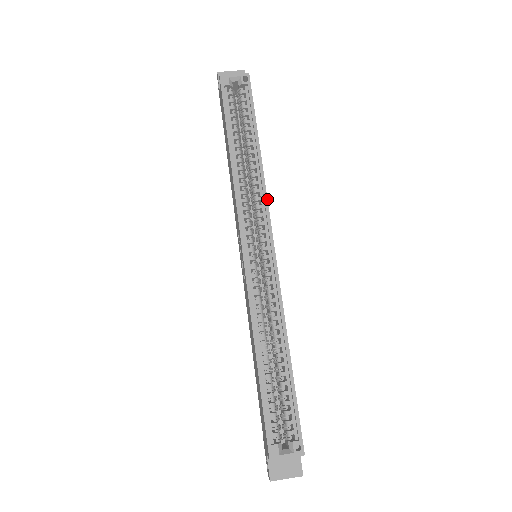
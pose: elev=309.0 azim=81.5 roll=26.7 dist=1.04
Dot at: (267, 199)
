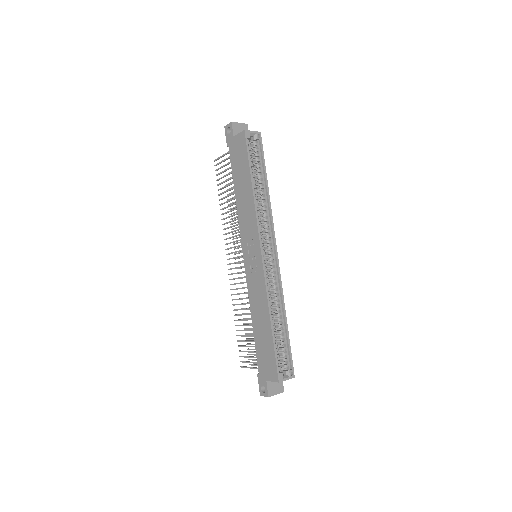
Dot at: occluded
